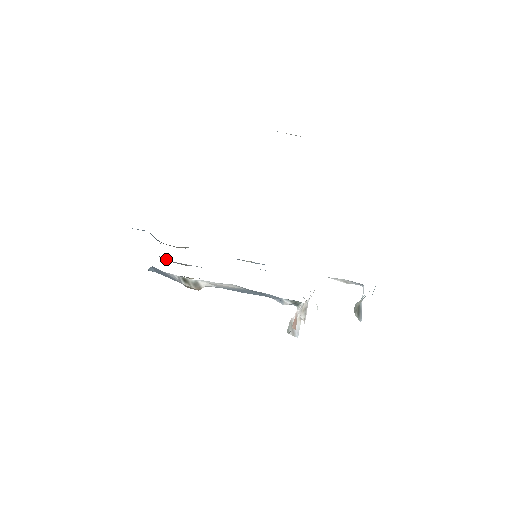
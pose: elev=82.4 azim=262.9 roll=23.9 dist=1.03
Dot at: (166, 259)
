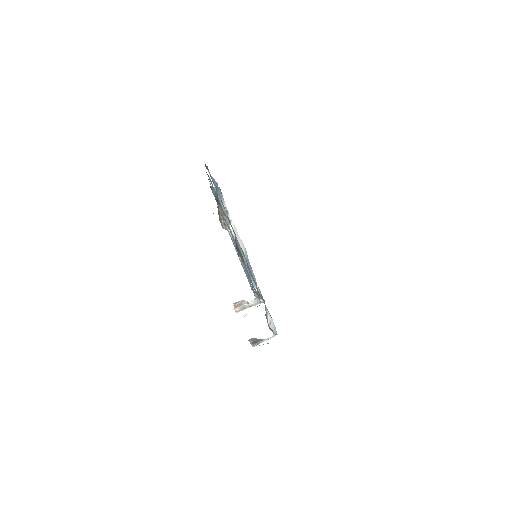
Dot at: occluded
